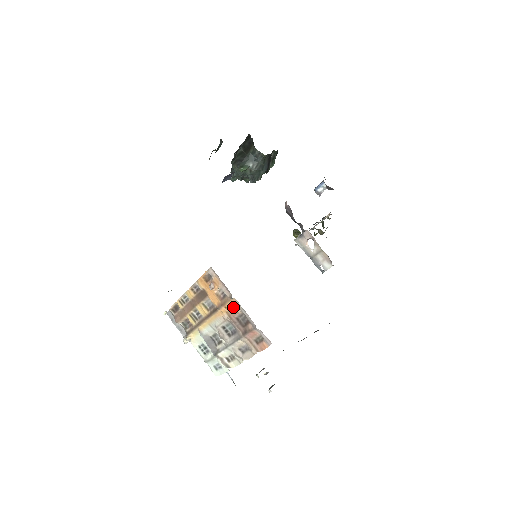
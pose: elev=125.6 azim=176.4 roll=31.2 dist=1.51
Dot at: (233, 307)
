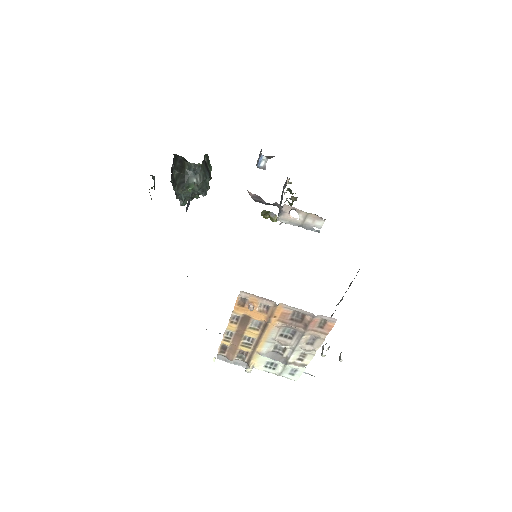
Dot at: (282, 312)
